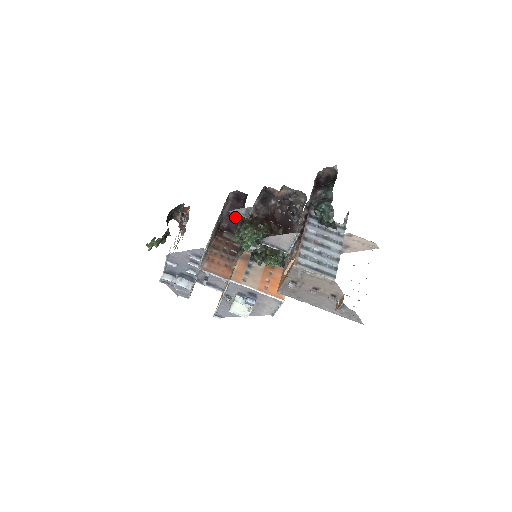
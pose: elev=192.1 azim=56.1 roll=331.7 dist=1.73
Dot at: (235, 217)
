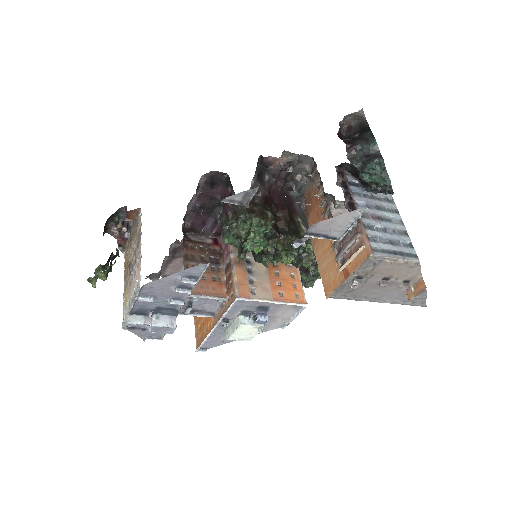
Dot at: (204, 210)
